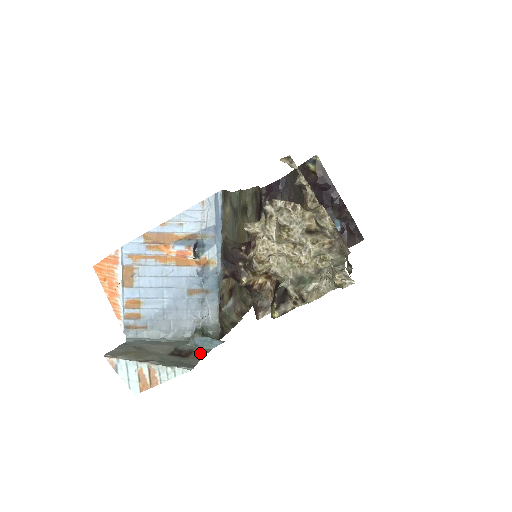
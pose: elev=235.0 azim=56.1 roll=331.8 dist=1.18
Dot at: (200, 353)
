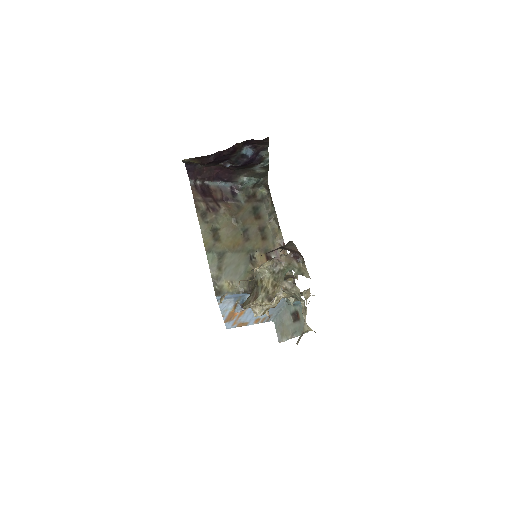
Dot at: (301, 311)
